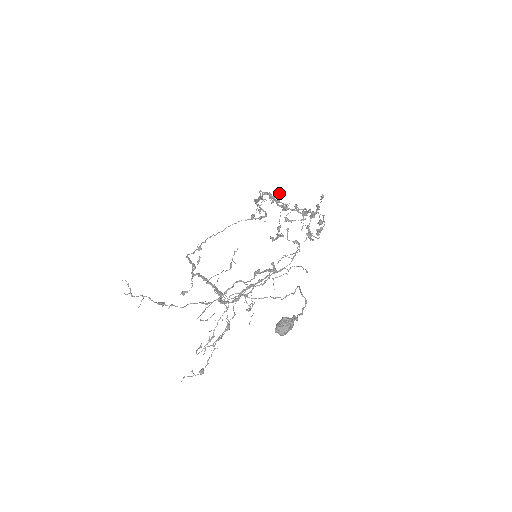
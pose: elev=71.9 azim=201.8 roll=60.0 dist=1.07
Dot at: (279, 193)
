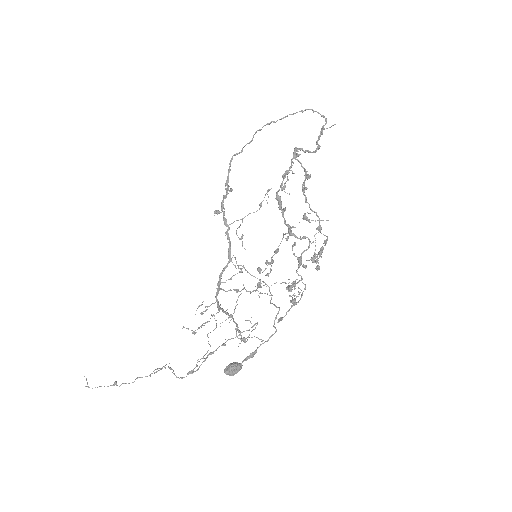
Dot at: (308, 178)
